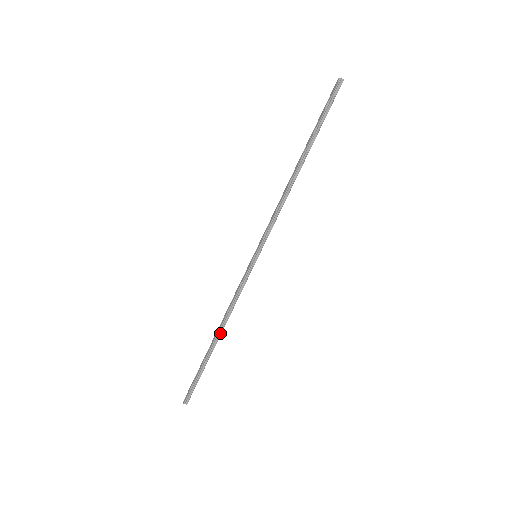
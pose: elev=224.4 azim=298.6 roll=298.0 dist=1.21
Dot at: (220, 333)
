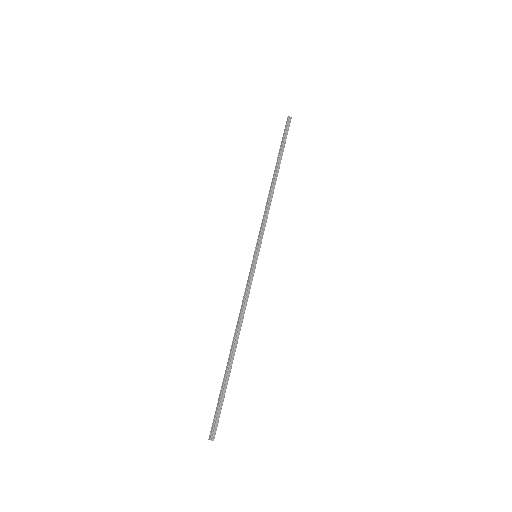
Dot at: (237, 340)
